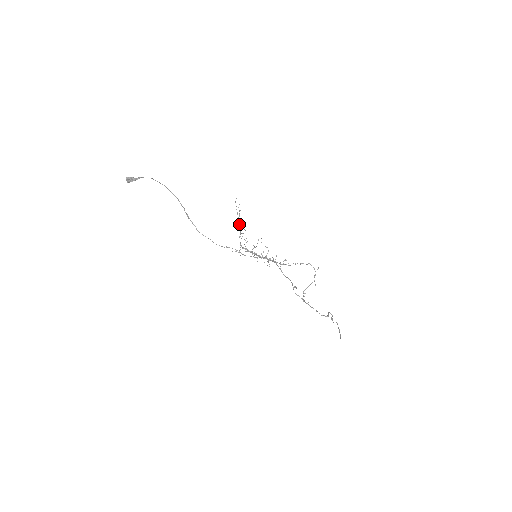
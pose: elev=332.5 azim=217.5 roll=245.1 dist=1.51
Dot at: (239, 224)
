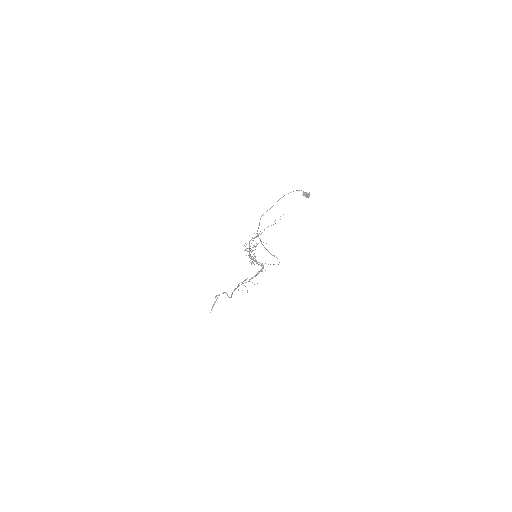
Dot at: occluded
